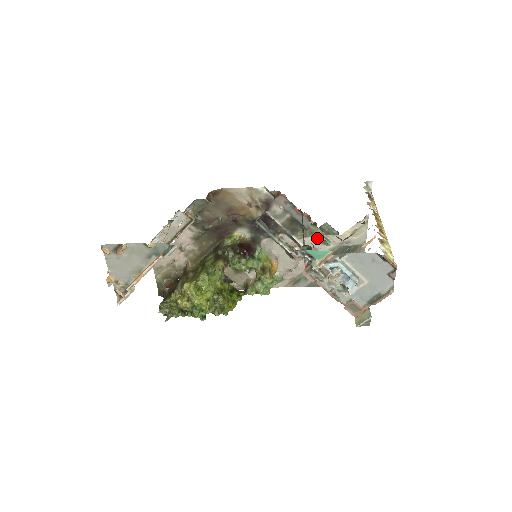
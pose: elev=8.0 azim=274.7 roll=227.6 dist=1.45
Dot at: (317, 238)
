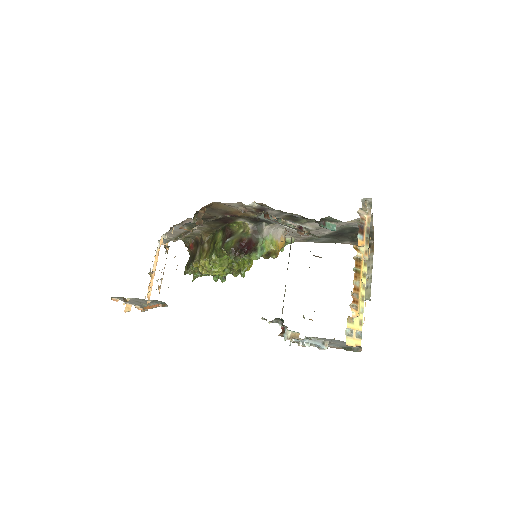
Dot at: occluded
